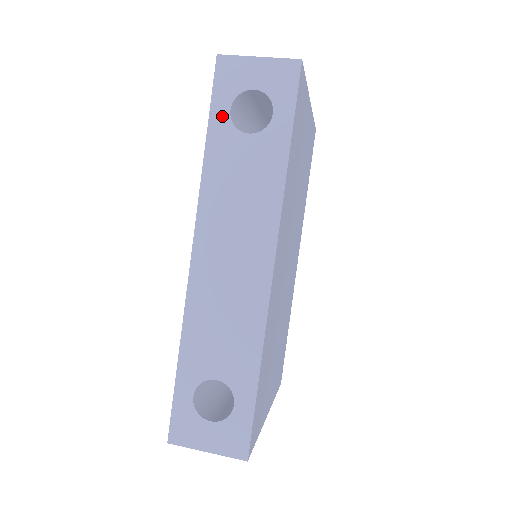
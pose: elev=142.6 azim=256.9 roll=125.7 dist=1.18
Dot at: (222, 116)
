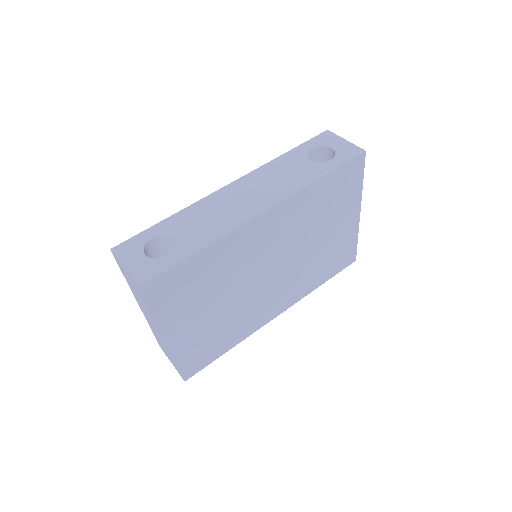
Dot at: (306, 148)
